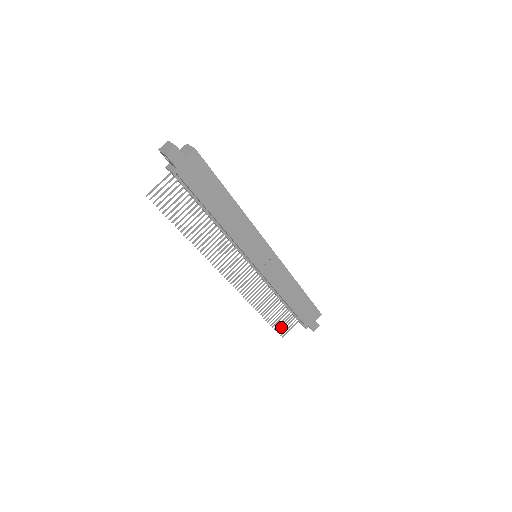
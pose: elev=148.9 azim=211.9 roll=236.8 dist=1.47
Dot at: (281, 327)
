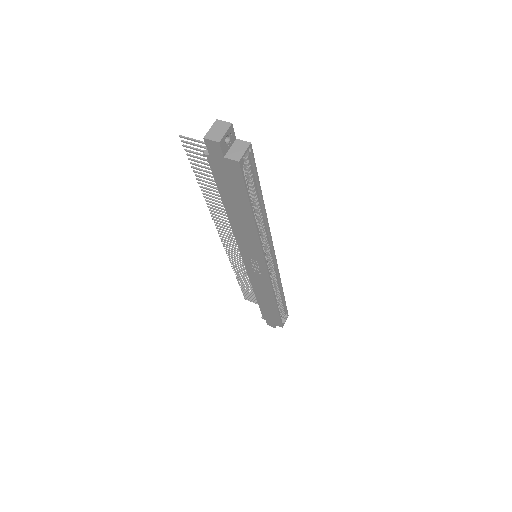
Dot at: (249, 295)
